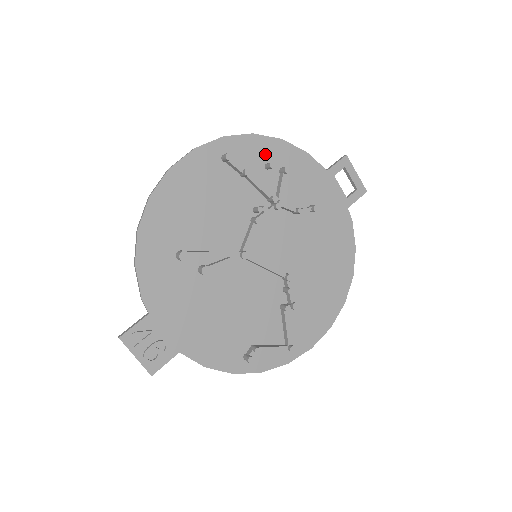
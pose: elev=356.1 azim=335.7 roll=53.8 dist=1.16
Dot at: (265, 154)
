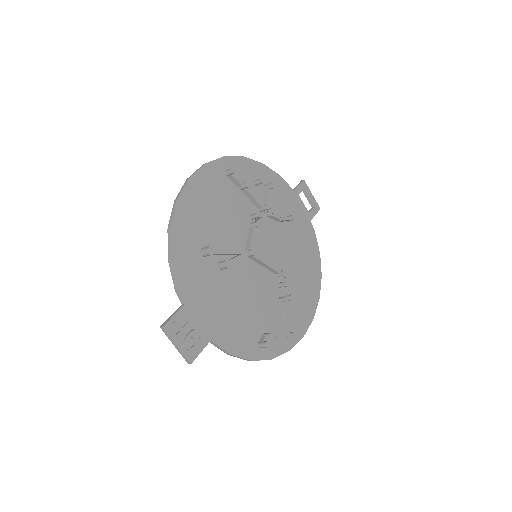
Dot at: (253, 173)
